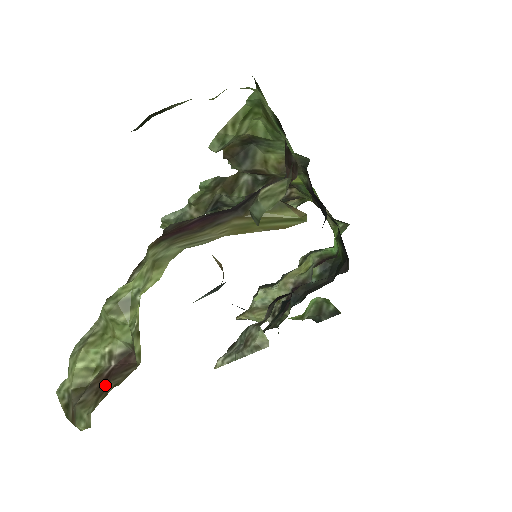
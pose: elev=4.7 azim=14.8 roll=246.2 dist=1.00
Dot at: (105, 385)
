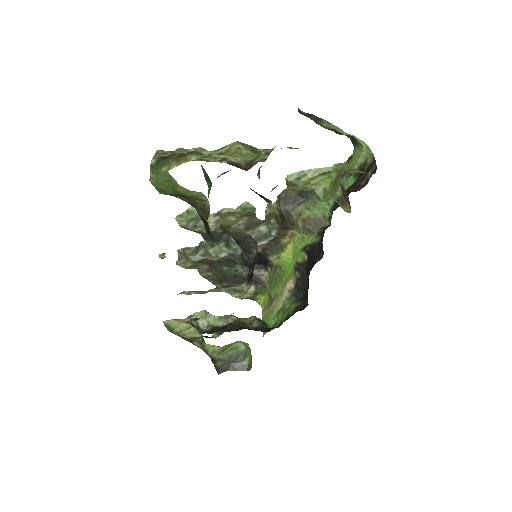
Dot at: occluded
